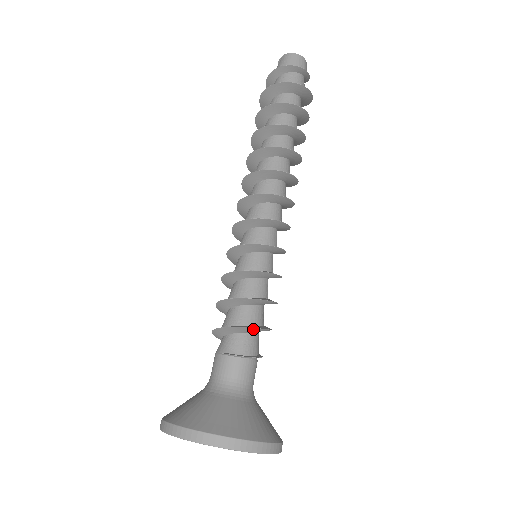
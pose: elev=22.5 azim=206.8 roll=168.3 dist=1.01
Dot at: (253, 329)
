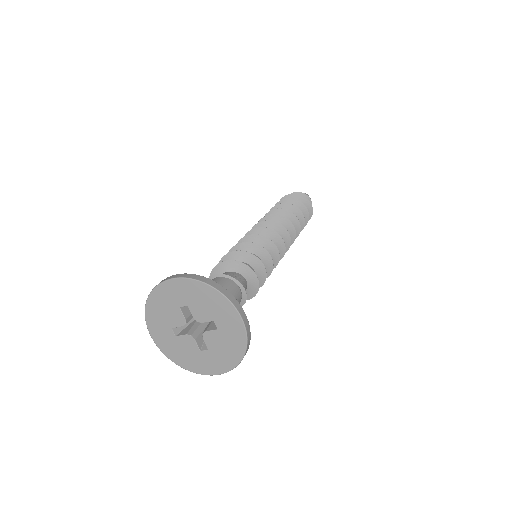
Dot at: (244, 267)
